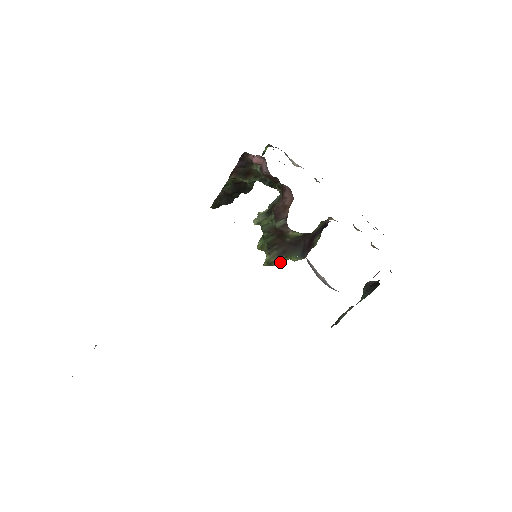
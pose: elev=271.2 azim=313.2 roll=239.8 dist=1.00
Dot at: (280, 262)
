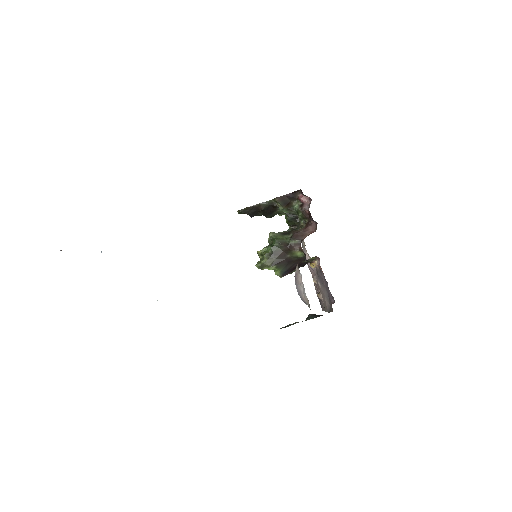
Dot at: (270, 269)
